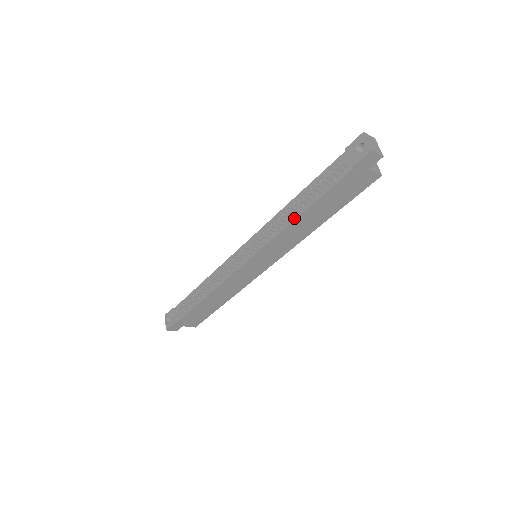
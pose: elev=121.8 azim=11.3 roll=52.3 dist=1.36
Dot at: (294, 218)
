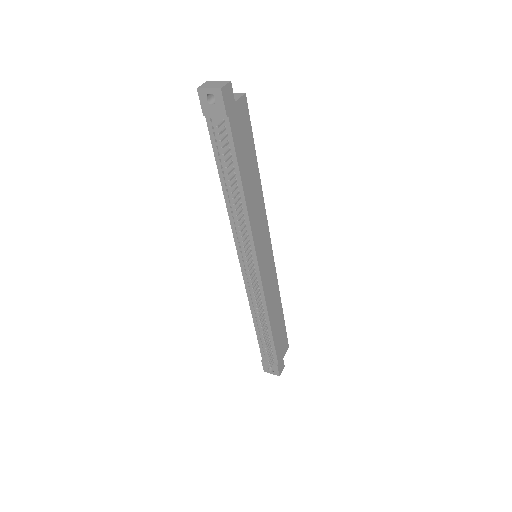
Dot at: (243, 200)
